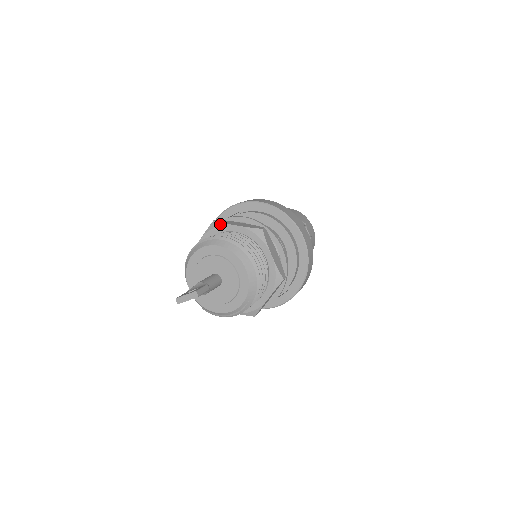
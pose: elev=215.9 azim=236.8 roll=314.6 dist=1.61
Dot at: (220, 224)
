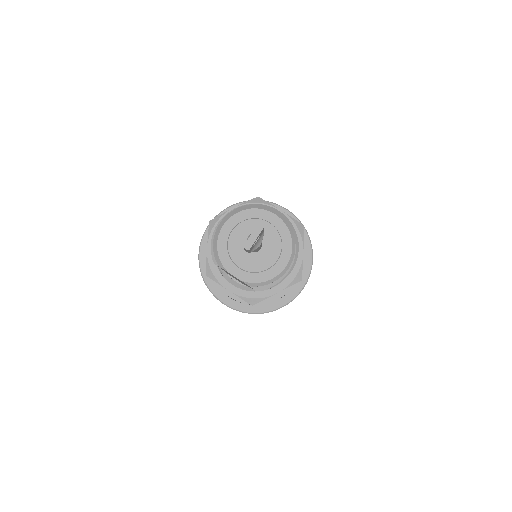
Dot at: (218, 217)
